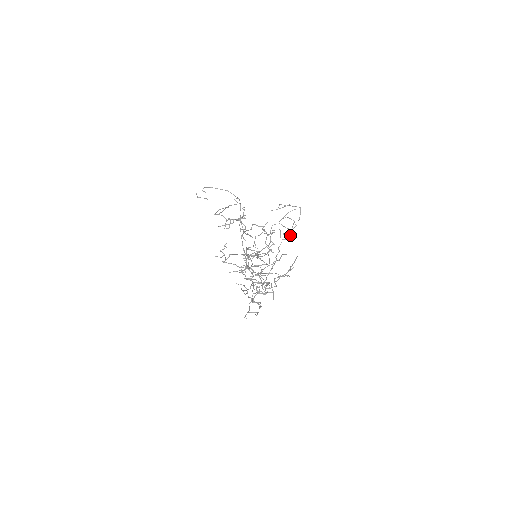
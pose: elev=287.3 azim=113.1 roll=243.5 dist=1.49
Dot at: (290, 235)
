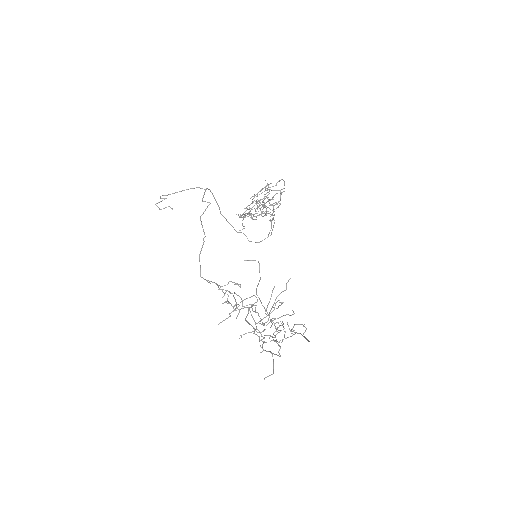
Dot at: occluded
